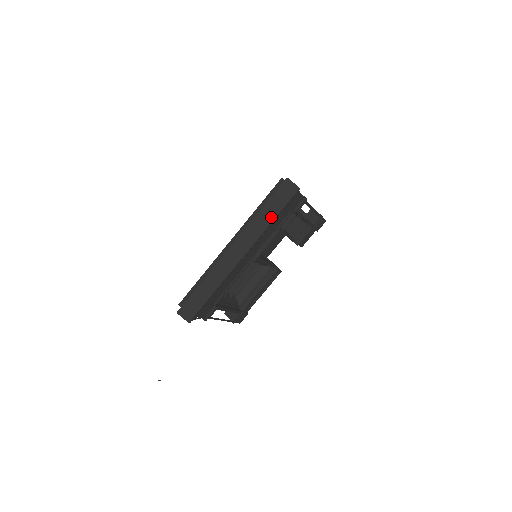
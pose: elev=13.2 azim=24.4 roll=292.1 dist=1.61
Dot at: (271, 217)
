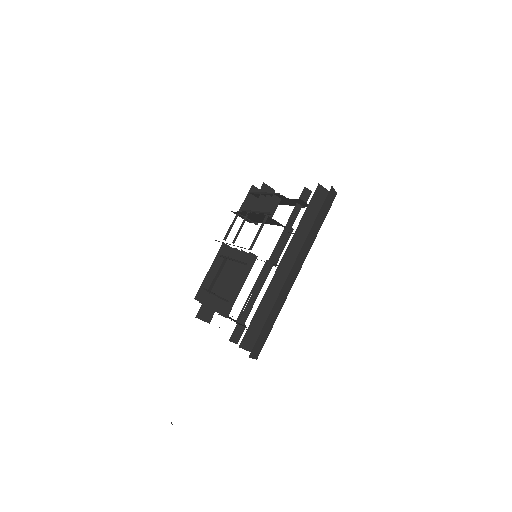
Dot at: (319, 228)
